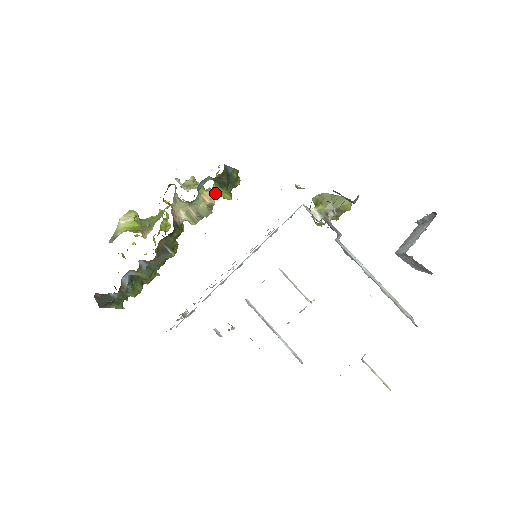
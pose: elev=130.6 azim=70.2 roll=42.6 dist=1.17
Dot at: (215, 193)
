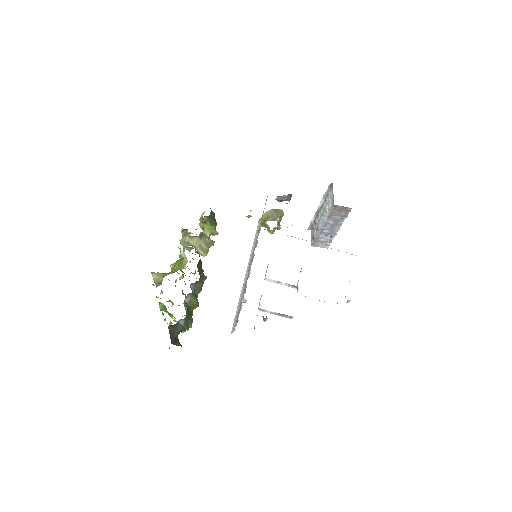
Dot at: (208, 232)
